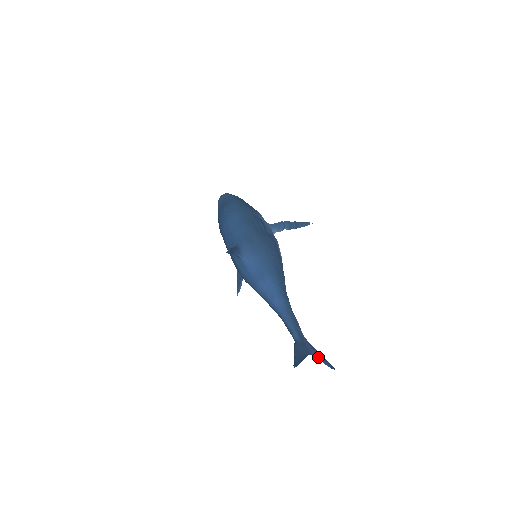
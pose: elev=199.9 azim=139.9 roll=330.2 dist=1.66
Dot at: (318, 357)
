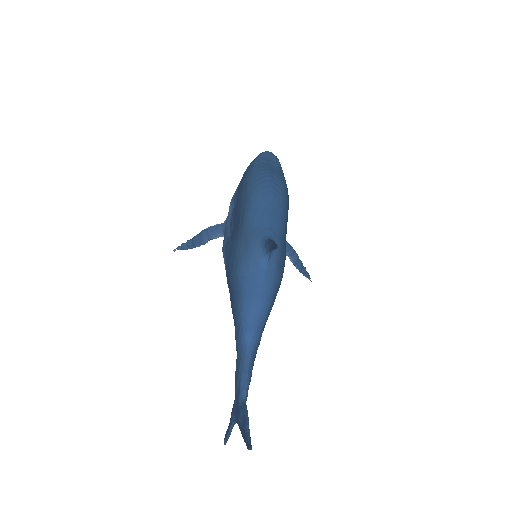
Dot at: (233, 426)
